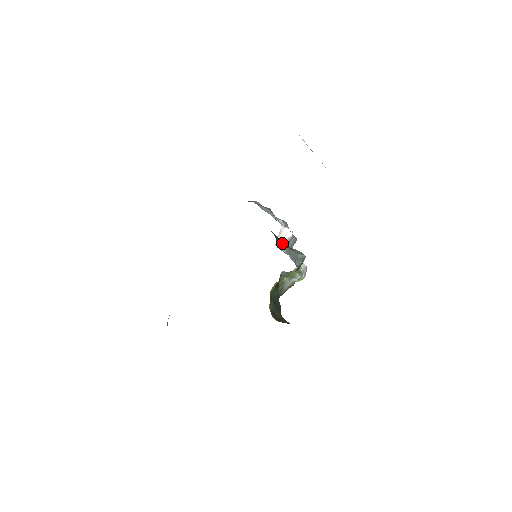
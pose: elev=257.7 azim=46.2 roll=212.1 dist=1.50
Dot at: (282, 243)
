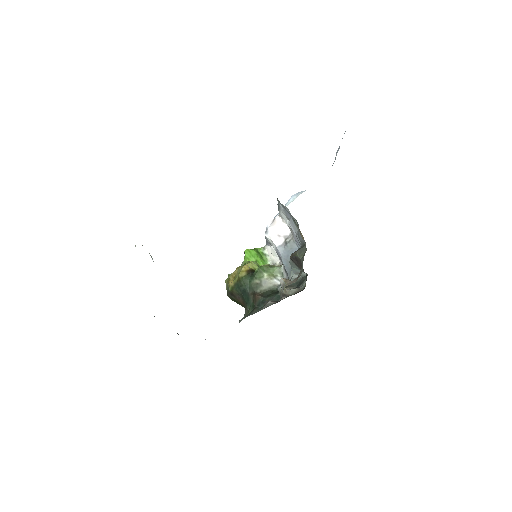
Dot at: (297, 264)
